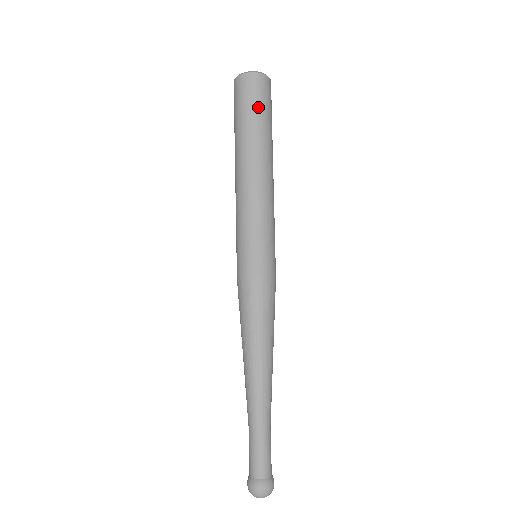
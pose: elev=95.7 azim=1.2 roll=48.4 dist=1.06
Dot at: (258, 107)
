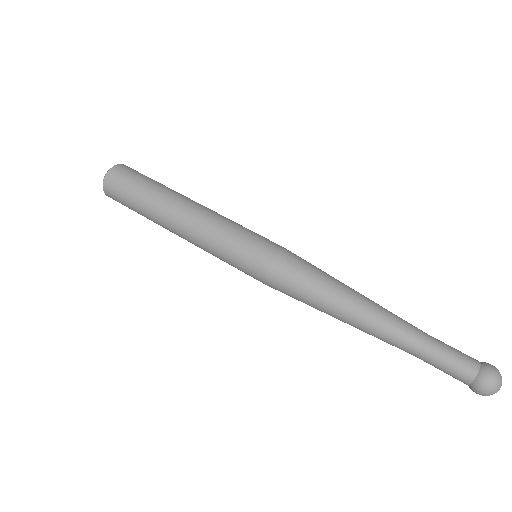
Dot at: (145, 177)
